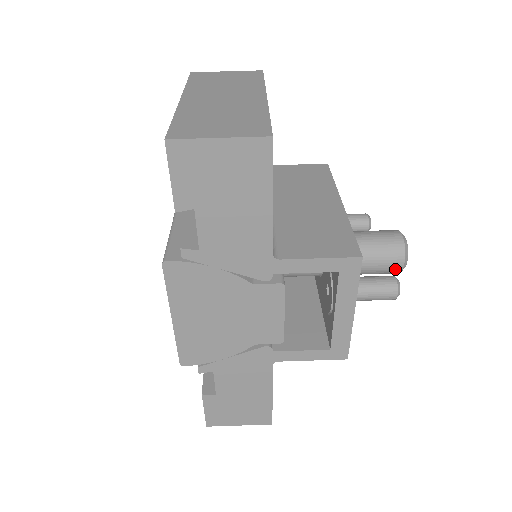
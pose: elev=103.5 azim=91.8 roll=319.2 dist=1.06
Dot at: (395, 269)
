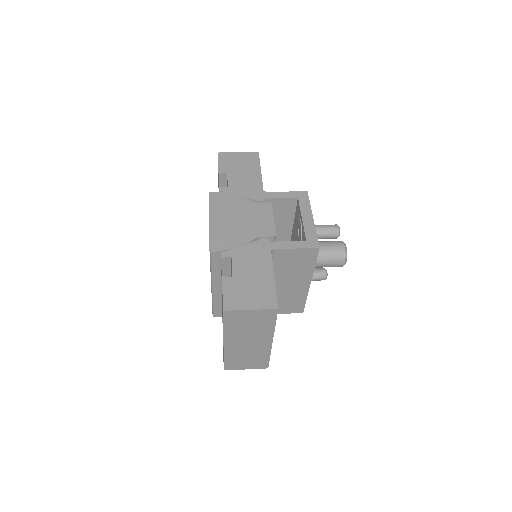
Dot at: (340, 249)
